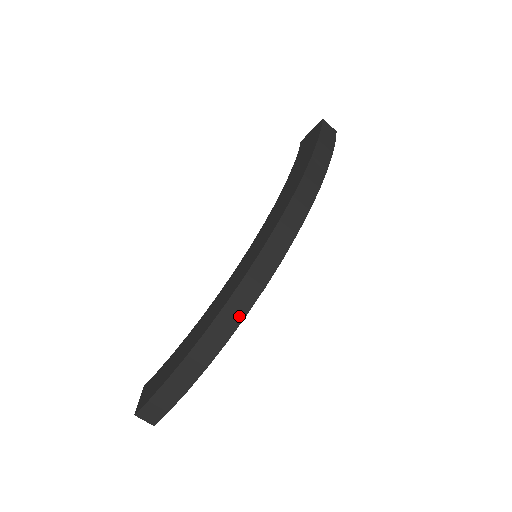
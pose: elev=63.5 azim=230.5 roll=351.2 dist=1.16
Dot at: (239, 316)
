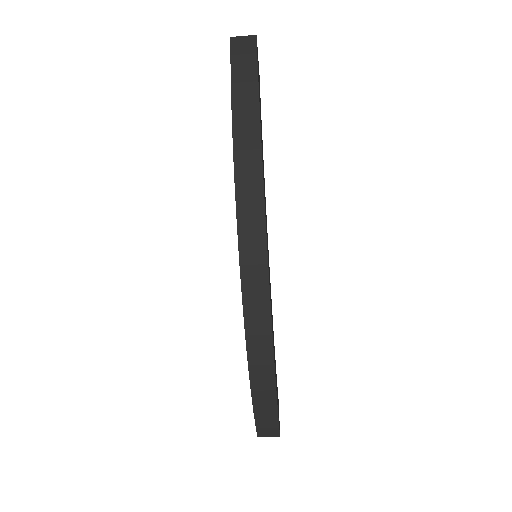
Dot at: (266, 339)
